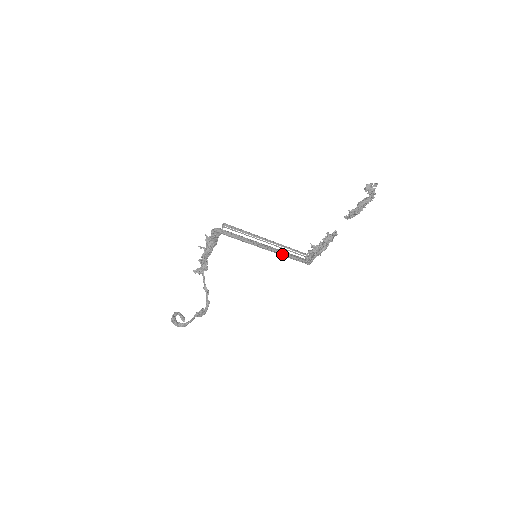
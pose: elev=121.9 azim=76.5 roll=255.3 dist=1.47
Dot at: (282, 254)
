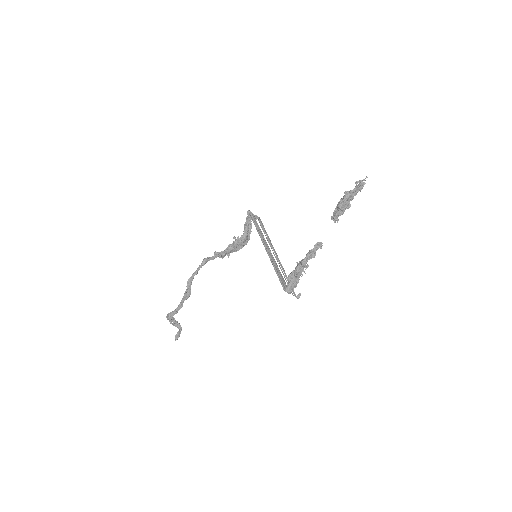
Dot at: (273, 265)
